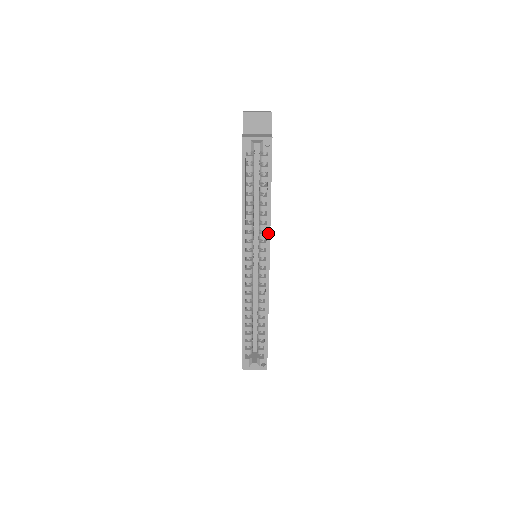
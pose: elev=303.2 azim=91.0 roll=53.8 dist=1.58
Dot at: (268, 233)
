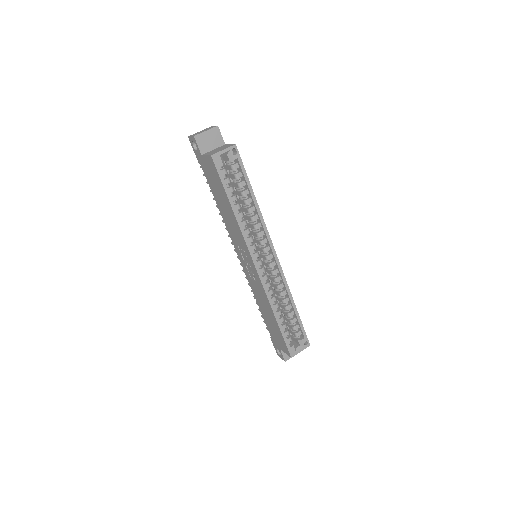
Dot at: (265, 228)
